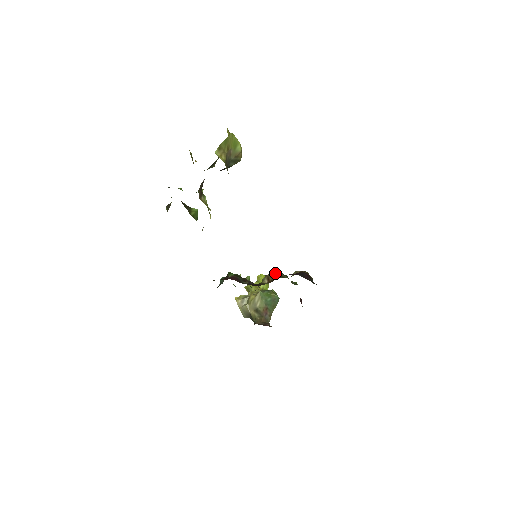
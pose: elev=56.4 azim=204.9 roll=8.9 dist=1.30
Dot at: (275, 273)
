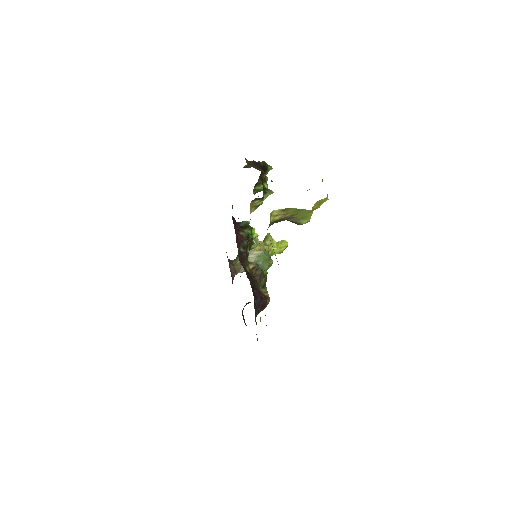
Dot at: (260, 272)
